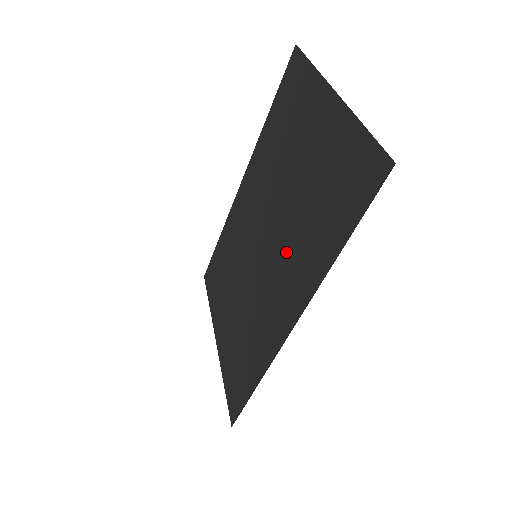
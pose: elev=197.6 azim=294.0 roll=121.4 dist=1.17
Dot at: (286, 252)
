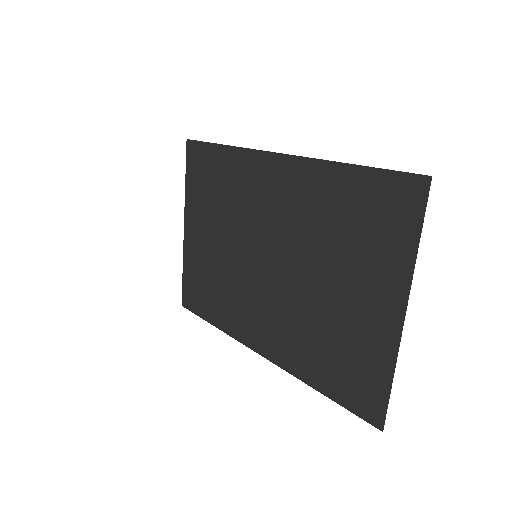
Dot at: (283, 313)
